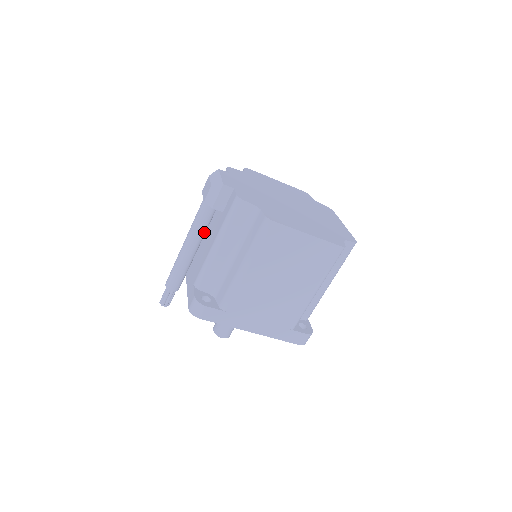
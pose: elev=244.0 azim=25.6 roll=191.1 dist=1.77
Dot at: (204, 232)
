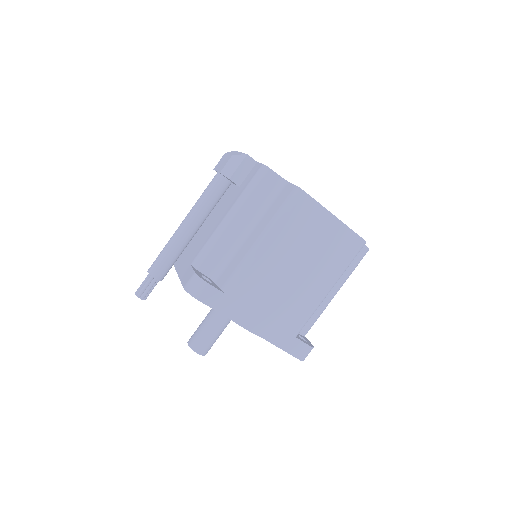
Dot at: (209, 212)
